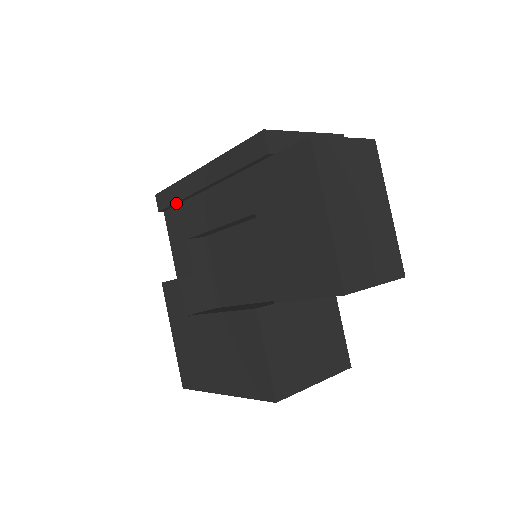
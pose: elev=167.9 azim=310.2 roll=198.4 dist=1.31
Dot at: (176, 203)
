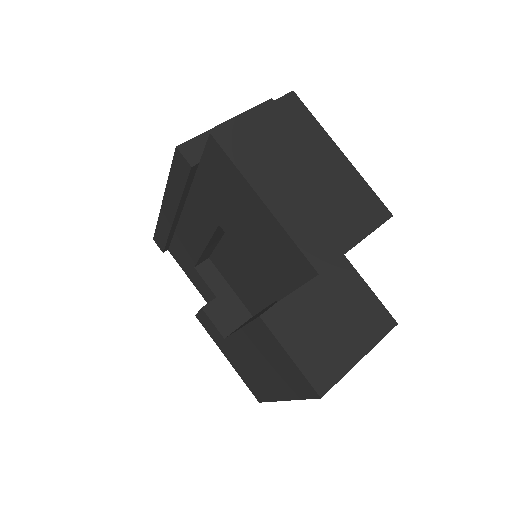
Dot at: (168, 240)
